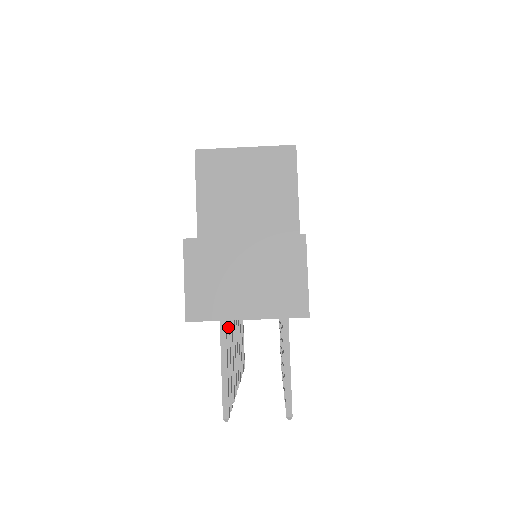
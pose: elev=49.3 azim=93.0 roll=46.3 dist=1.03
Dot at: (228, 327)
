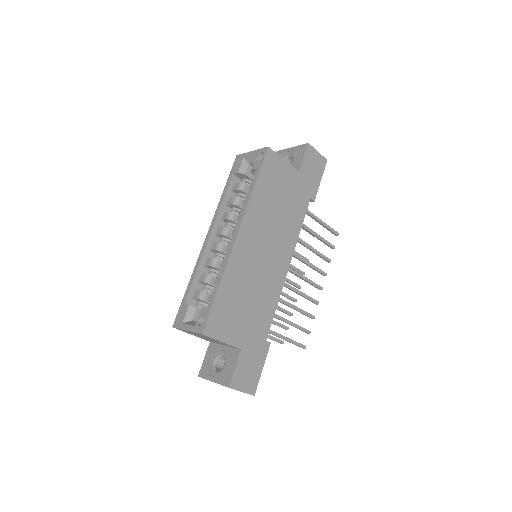
Dot at: occluded
